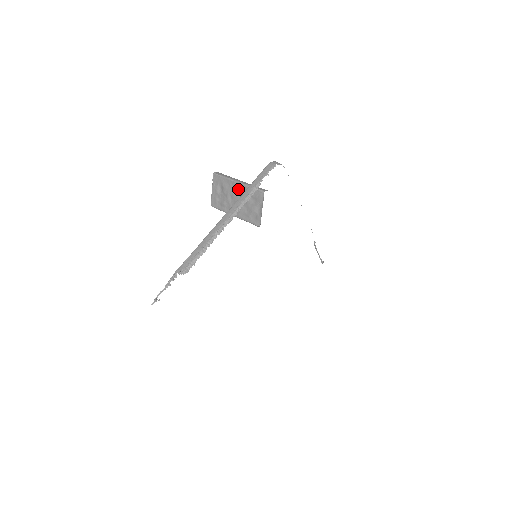
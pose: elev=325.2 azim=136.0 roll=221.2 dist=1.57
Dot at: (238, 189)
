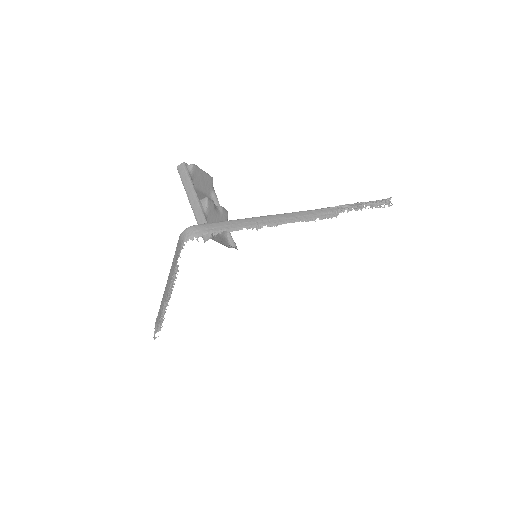
Dot at: occluded
